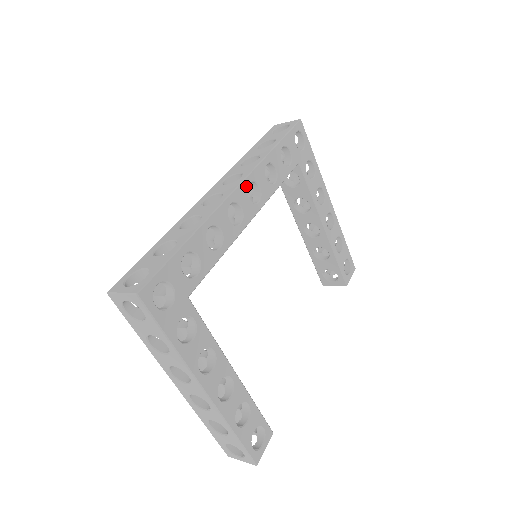
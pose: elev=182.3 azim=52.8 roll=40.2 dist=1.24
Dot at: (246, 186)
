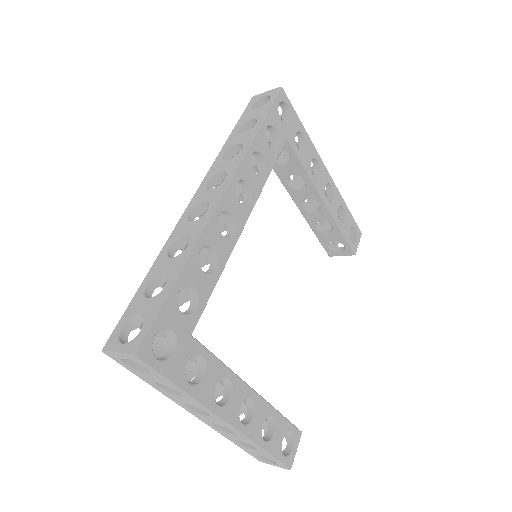
Dot at: (233, 188)
